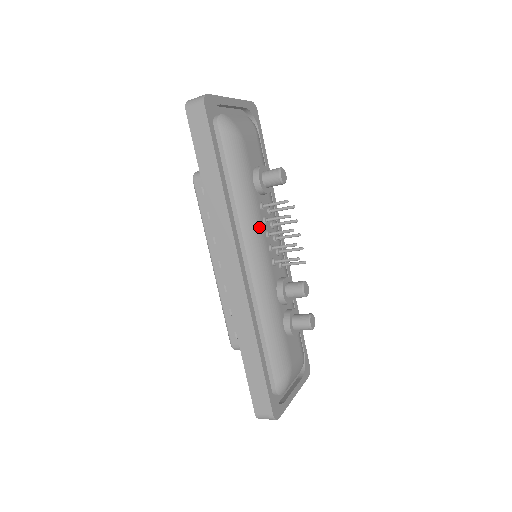
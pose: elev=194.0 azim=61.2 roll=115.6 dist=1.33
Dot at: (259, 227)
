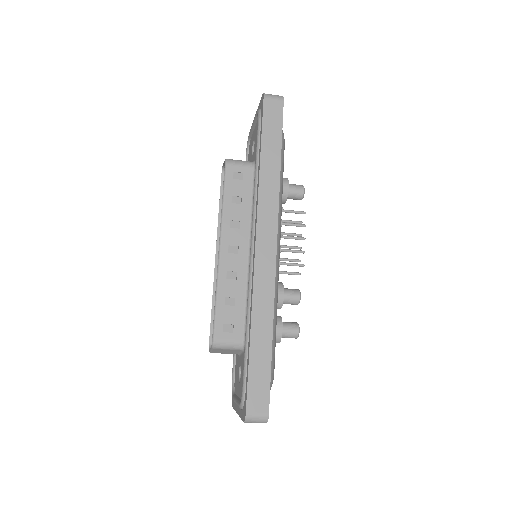
Dot at: occluded
